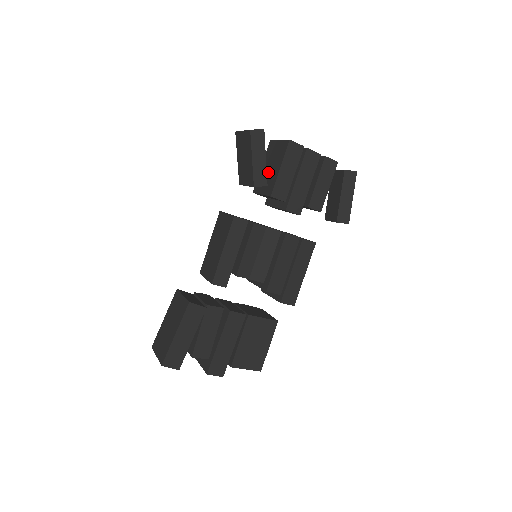
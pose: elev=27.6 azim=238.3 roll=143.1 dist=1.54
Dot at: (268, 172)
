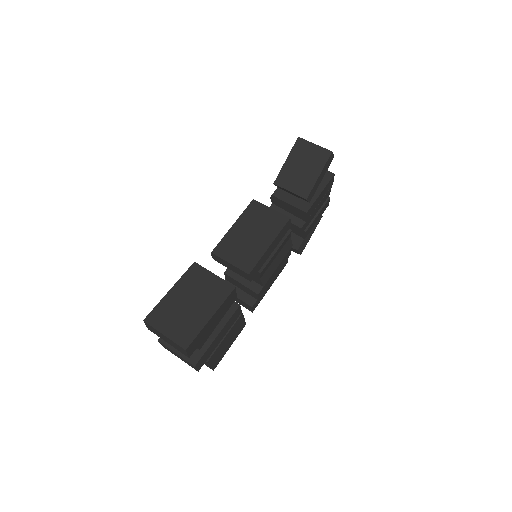
Dot at: occluded
